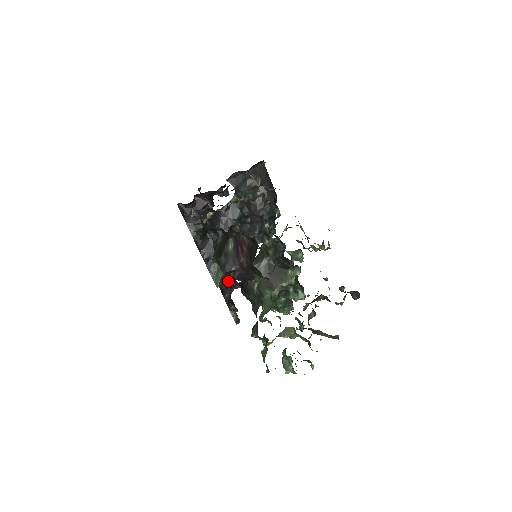
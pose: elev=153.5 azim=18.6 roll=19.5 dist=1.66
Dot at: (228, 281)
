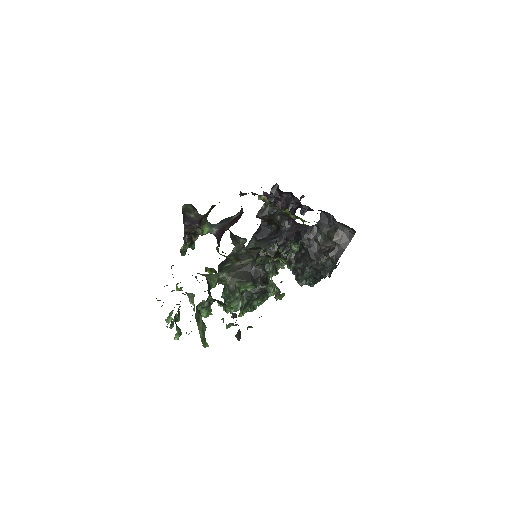
Dot at: (192, 214)
